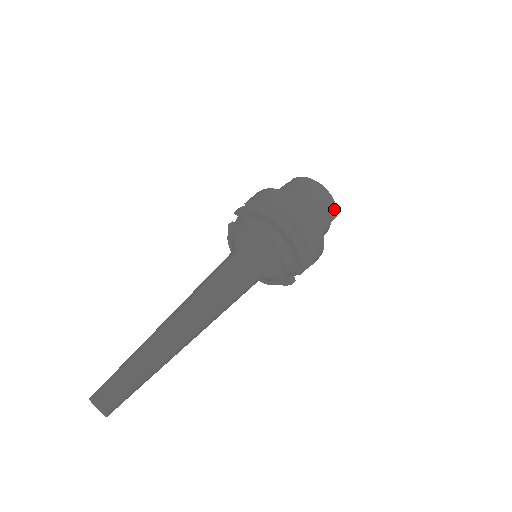
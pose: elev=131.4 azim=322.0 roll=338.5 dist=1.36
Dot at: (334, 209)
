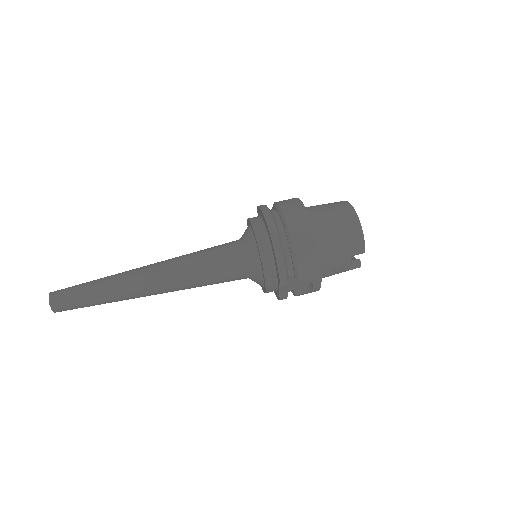
Dot at: (359, 242)
